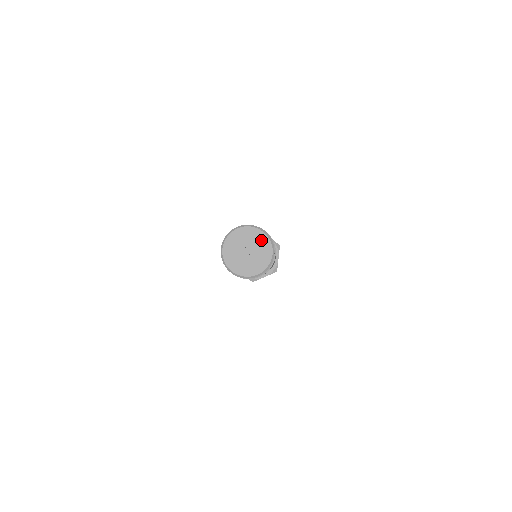
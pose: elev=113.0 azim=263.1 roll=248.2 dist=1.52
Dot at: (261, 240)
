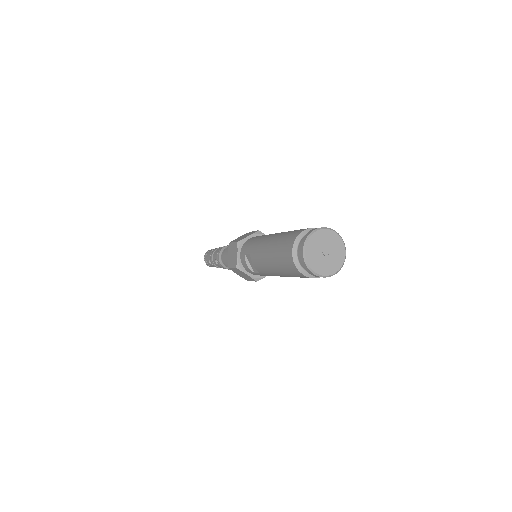
Dot at: (339, 257)
